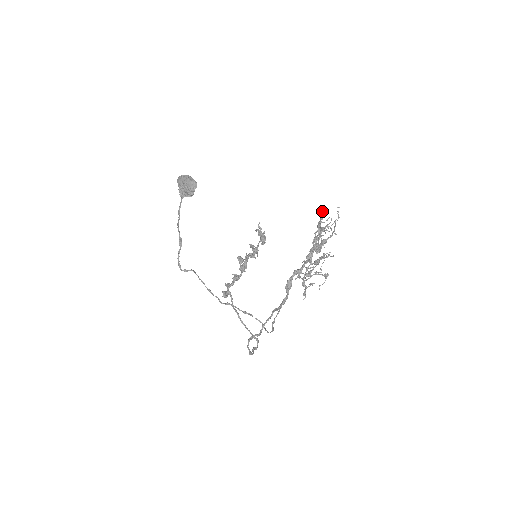
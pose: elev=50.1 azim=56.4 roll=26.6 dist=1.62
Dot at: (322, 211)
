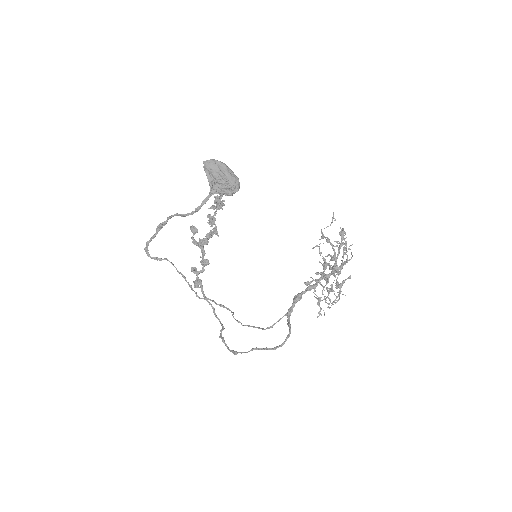
Dot at: (344, 231)
